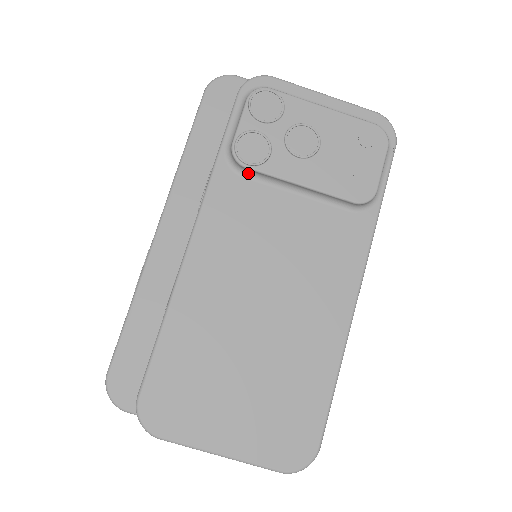
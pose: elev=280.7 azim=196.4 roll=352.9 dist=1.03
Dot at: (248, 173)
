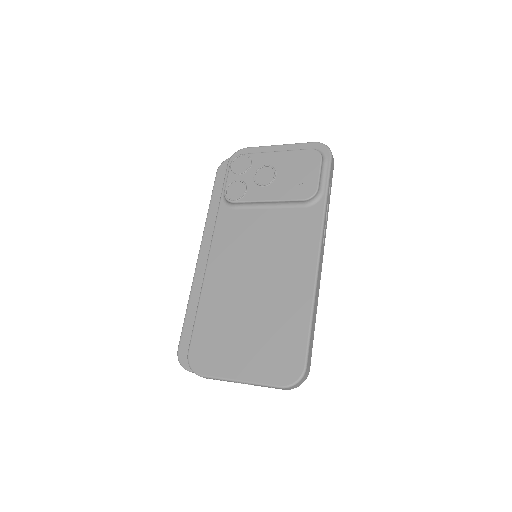
Dot at: (237, 206)
